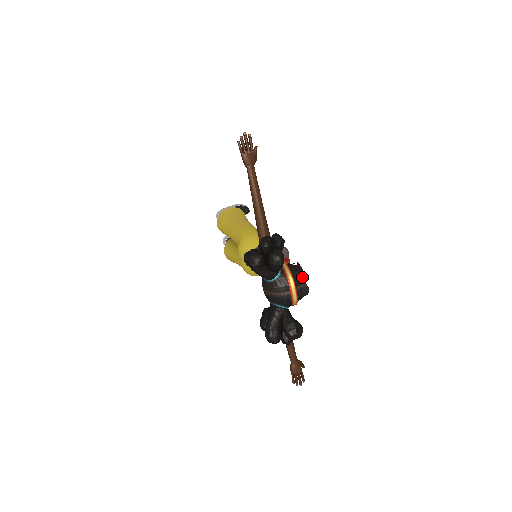
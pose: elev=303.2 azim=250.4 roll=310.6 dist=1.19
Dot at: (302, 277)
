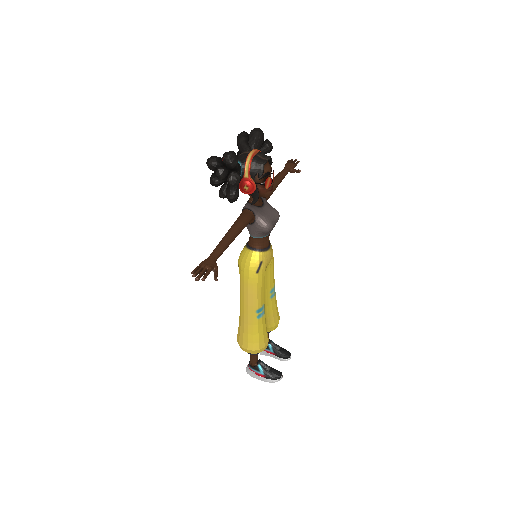
Dot at: (267, 156)
